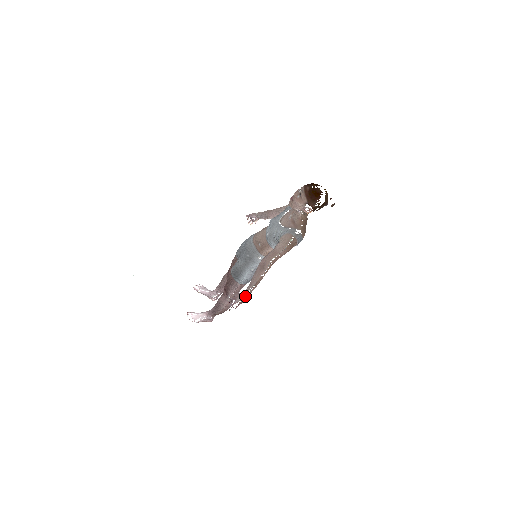
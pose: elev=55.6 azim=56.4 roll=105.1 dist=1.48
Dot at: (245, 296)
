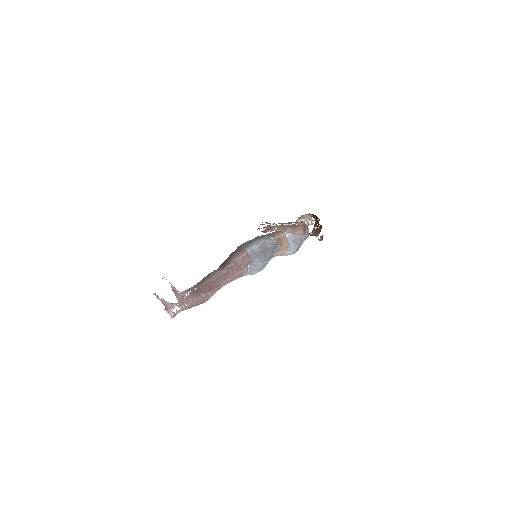
Dot at: (274, 225)
